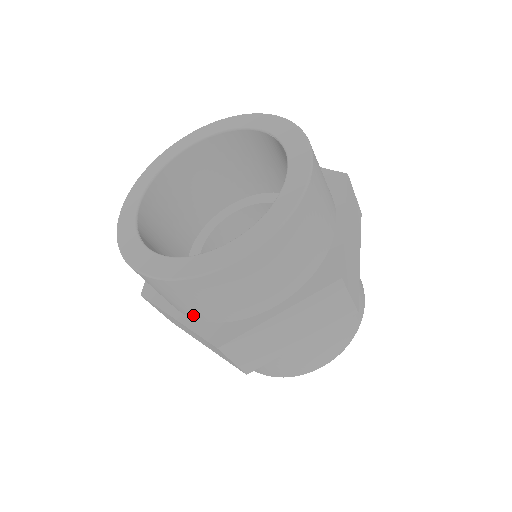
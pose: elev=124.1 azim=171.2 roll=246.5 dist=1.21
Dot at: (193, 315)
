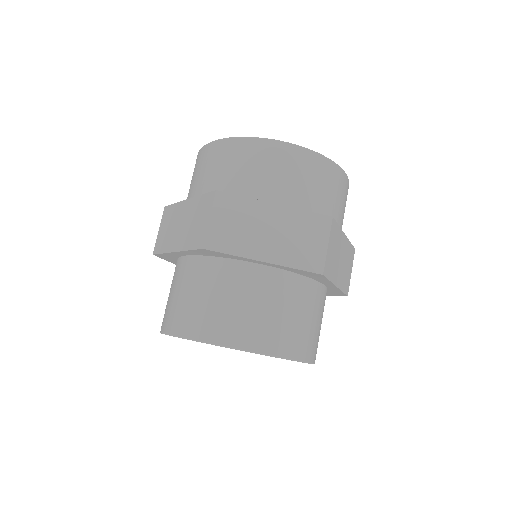
Dot at: (297, 203)
